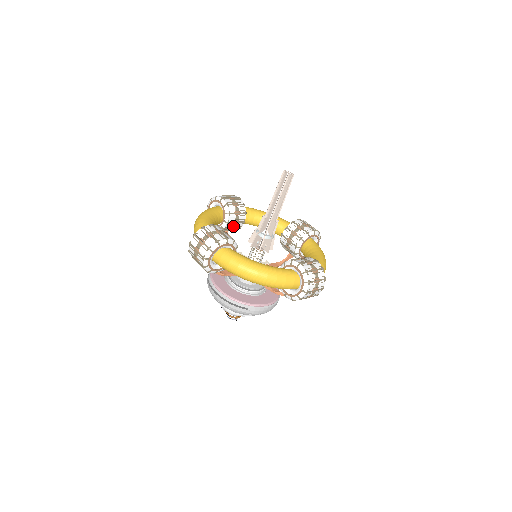
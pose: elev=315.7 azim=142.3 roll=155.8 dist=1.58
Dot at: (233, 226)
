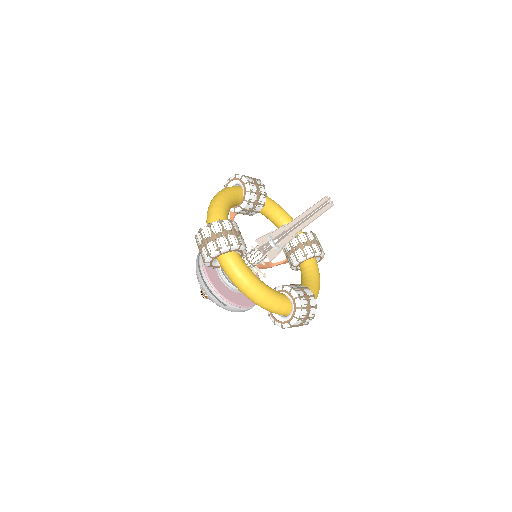
Dot at: (246, 213)
